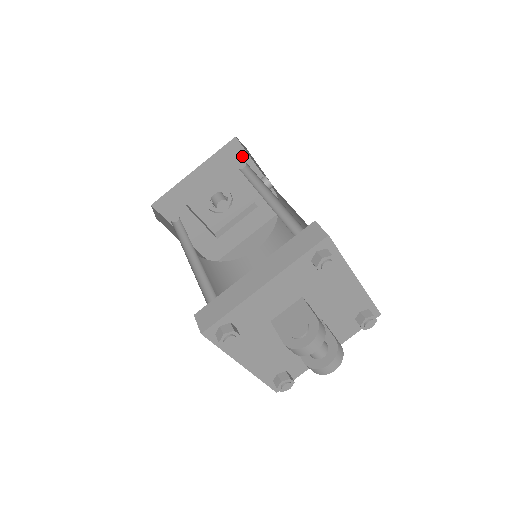
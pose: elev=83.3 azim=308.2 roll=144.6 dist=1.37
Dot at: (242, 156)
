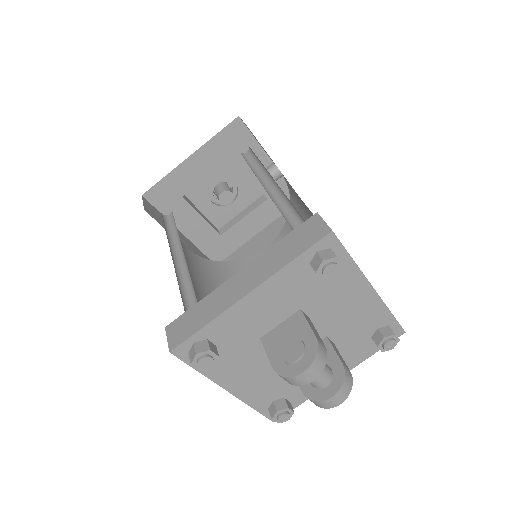
Dot at: (247, 139)
